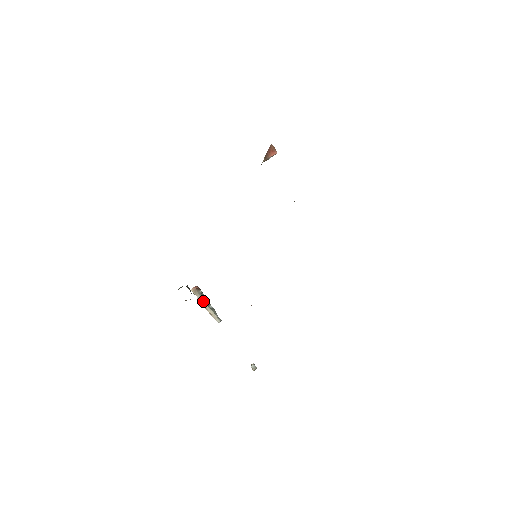
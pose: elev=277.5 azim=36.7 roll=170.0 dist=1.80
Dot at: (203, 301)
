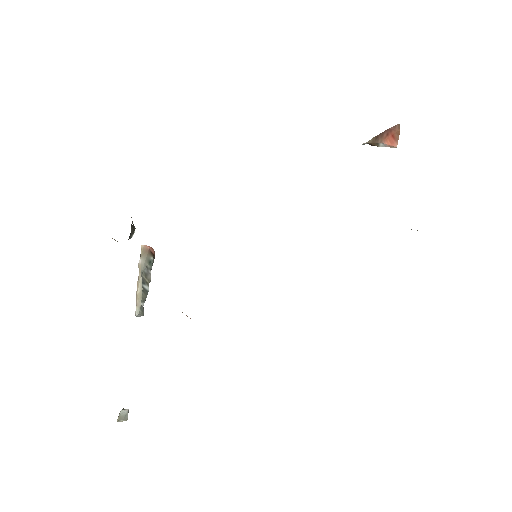
Dot at: (142, 271)
